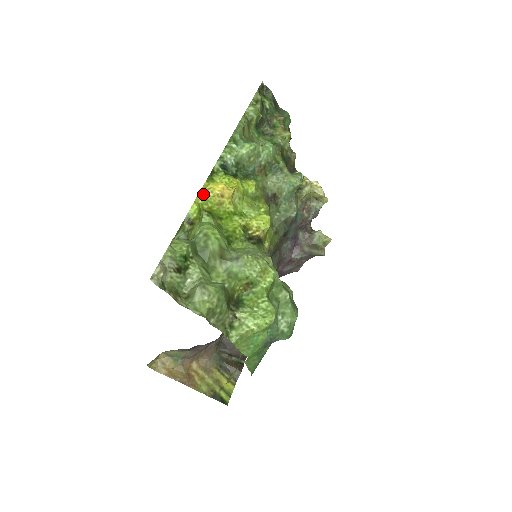
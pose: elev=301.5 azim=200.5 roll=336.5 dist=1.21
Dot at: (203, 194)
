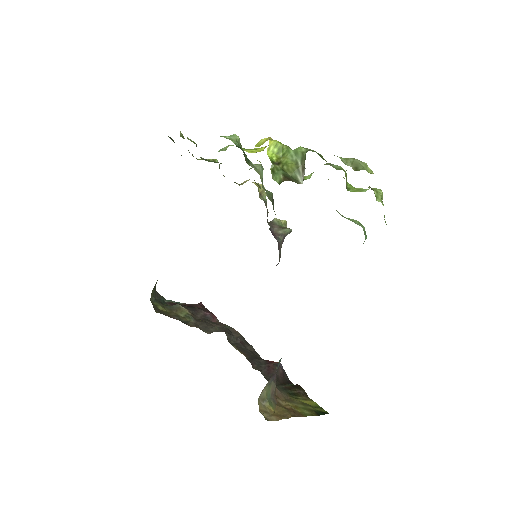
Dot at: (271, 139)
